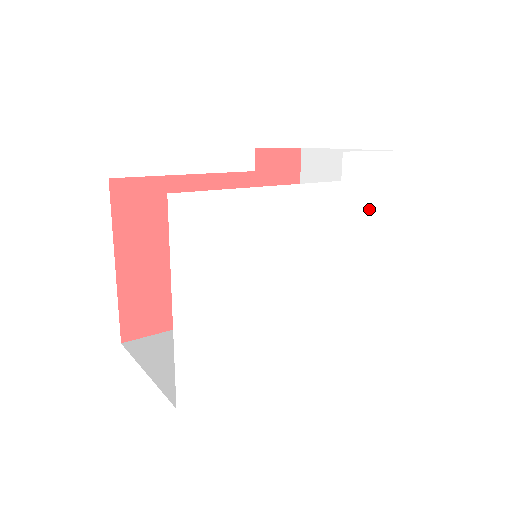
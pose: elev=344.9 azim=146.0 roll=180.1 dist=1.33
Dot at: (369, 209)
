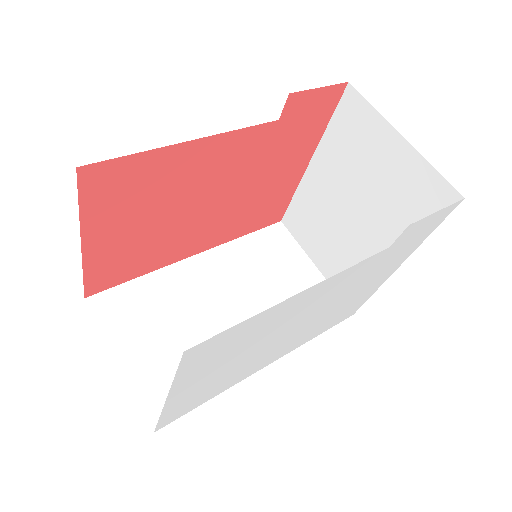
Dot at: (402, 252)
